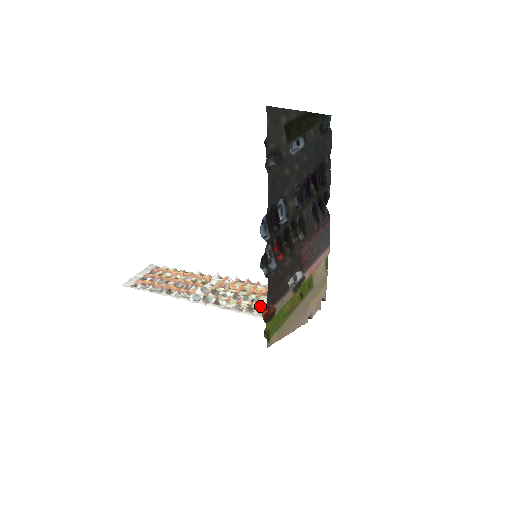
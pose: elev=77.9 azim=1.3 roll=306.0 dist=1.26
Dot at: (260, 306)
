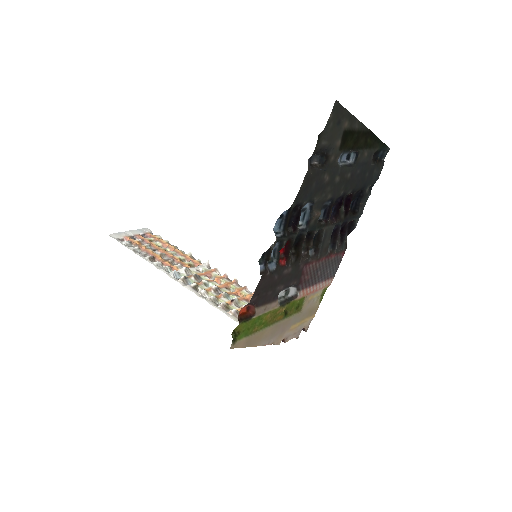
Dot at: (238, 309)
